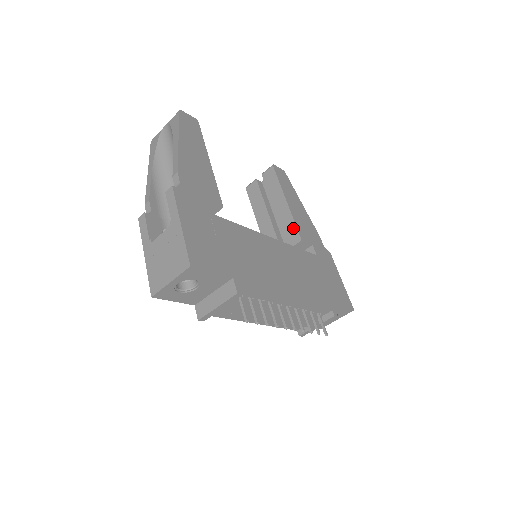
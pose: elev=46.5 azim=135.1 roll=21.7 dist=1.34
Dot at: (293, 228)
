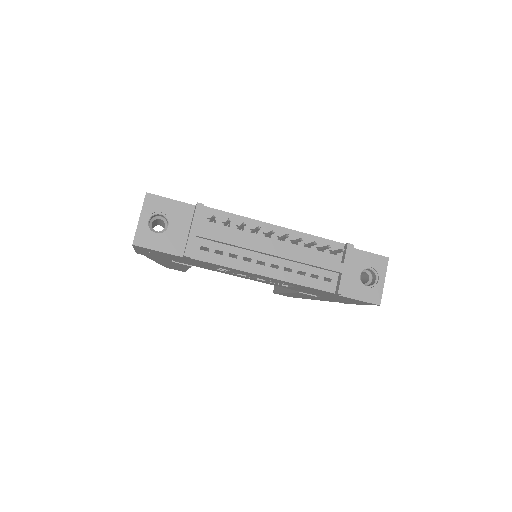
Dot at: occluded
